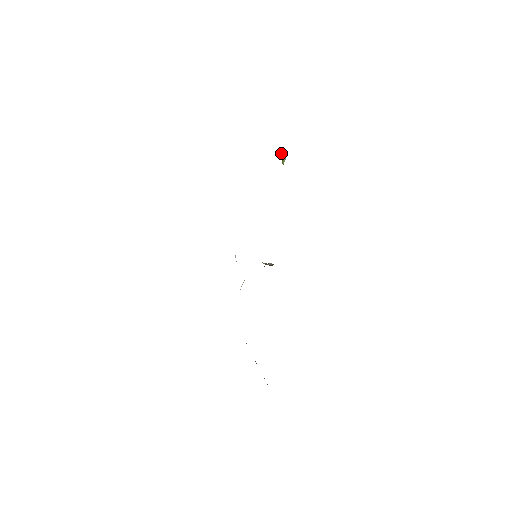
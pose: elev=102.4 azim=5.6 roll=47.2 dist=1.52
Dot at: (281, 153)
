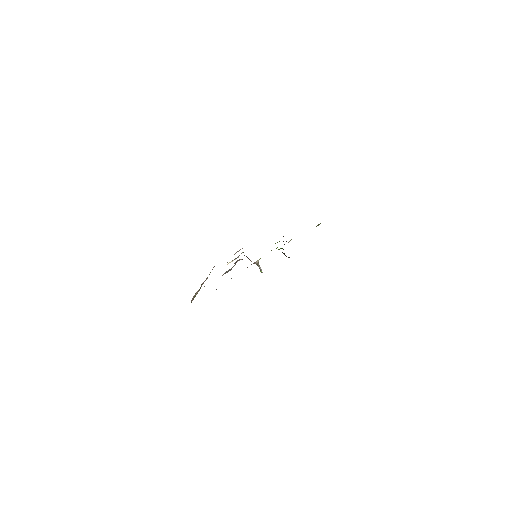
Dot at: (320, 223)
